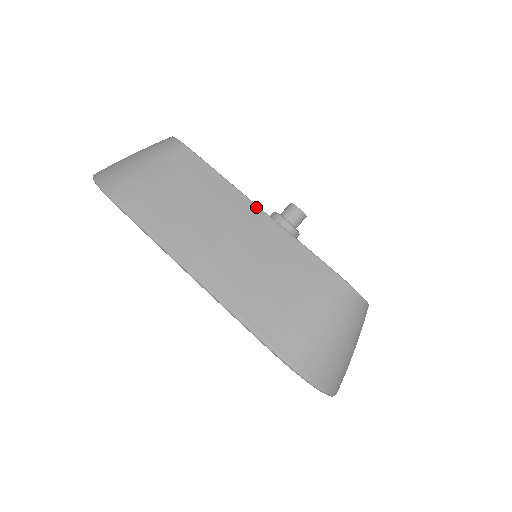
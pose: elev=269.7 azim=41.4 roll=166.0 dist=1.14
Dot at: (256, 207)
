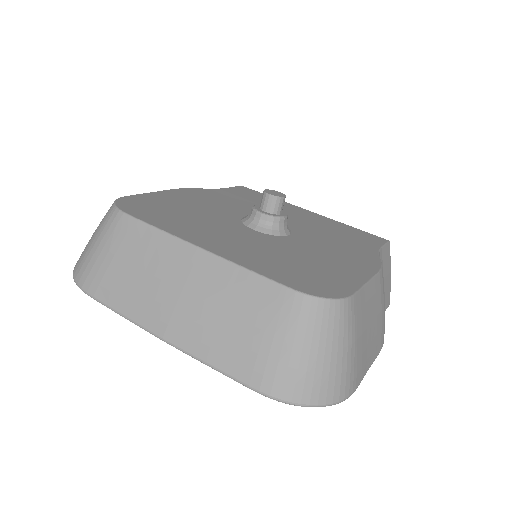
Dot at: (200, 250)
